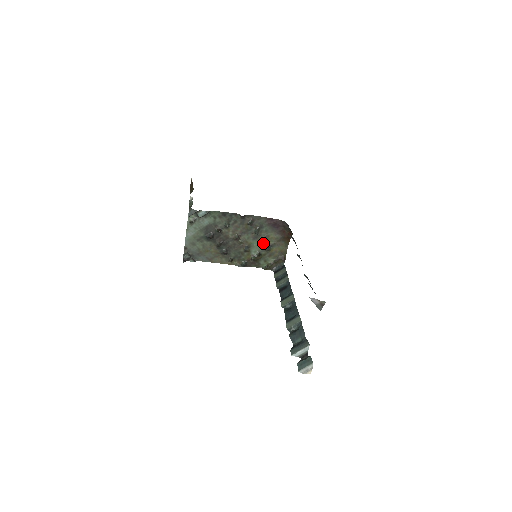
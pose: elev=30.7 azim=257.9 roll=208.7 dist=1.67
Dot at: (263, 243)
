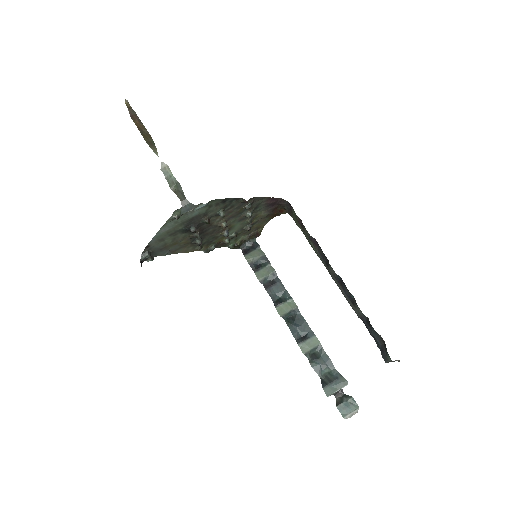
Dot at: (246, 223)
